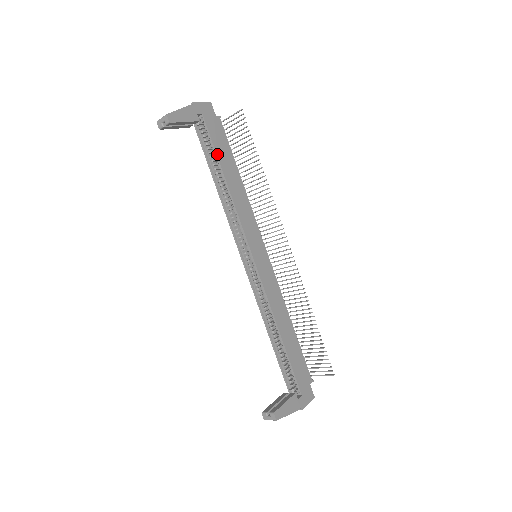
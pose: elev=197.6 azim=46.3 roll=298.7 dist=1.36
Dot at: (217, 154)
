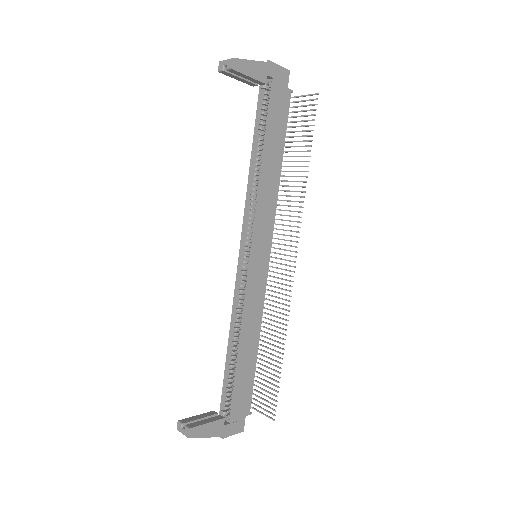
Dot at: (268, 129)
